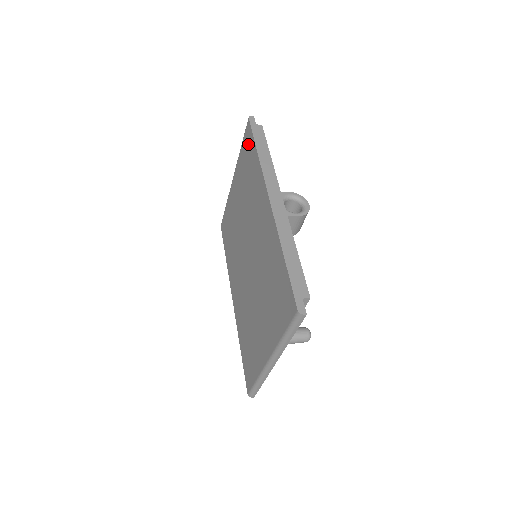
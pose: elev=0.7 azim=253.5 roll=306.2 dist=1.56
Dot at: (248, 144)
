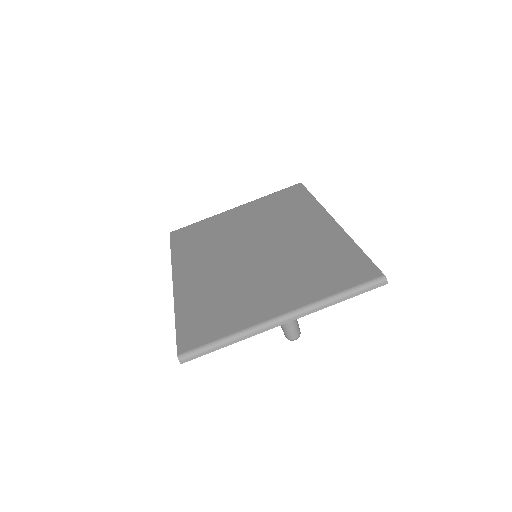
Dot at: (293, 193)
